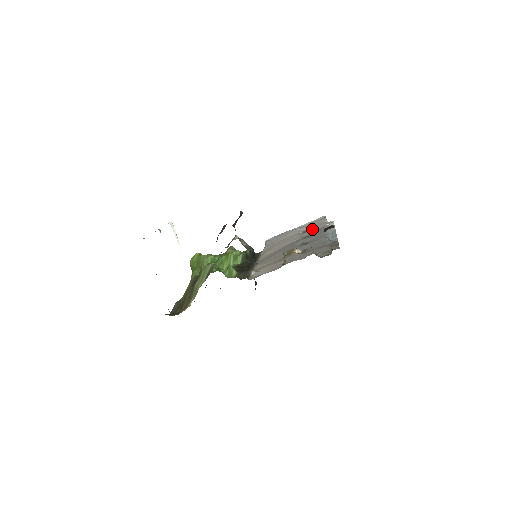
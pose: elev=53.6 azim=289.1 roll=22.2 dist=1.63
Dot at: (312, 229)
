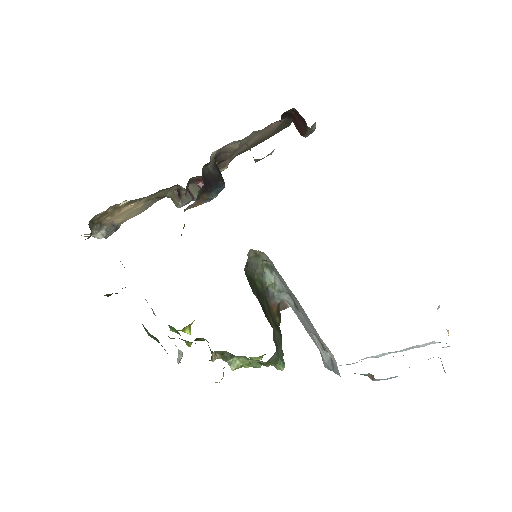
Dot at: occluded
